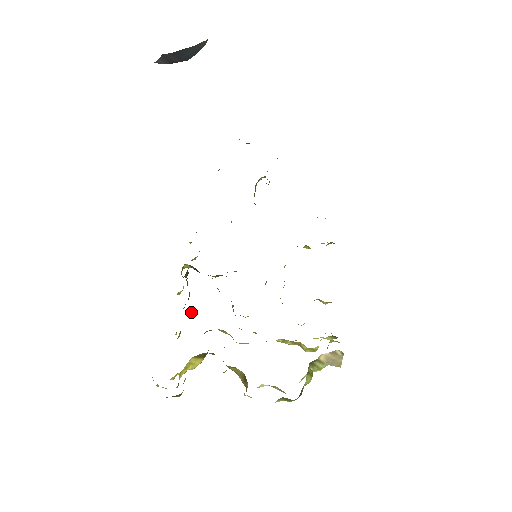
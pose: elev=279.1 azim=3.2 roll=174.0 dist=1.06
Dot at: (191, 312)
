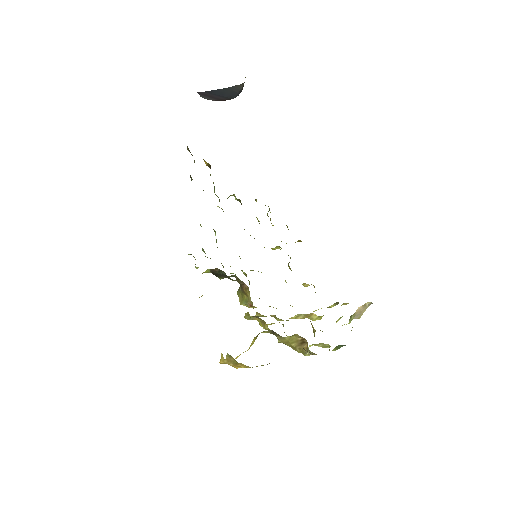
Dot at: occluded
